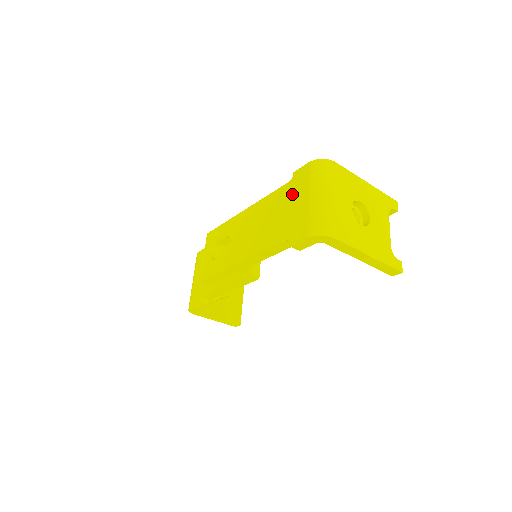
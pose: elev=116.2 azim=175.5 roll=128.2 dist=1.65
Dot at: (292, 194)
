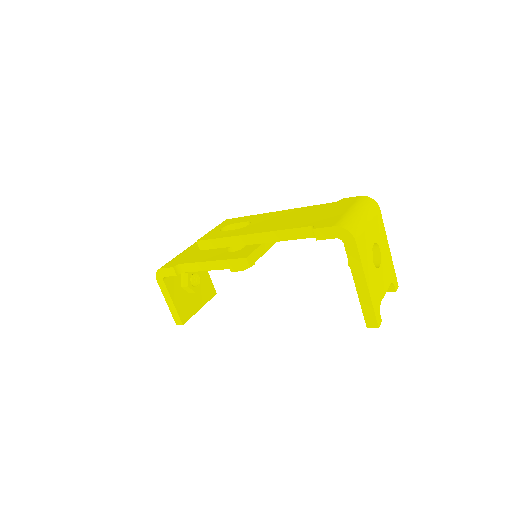
Dot at: (333, 207)
